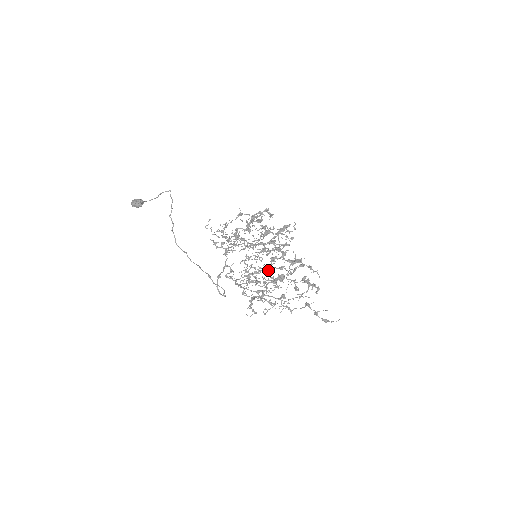
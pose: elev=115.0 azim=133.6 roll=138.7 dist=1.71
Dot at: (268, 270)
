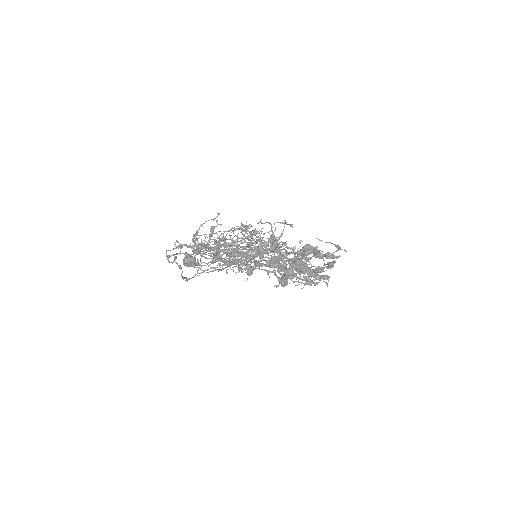
Dot at: (254, 250)
